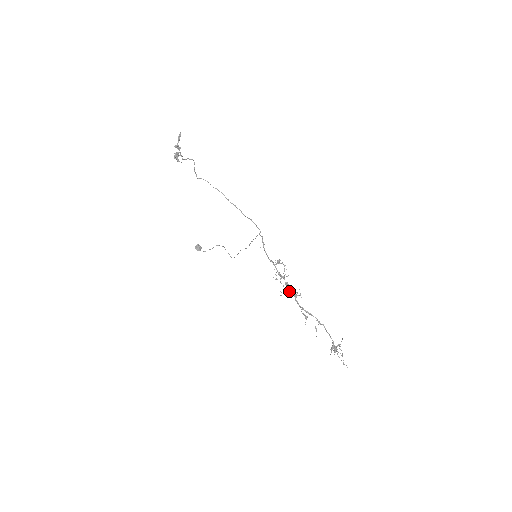
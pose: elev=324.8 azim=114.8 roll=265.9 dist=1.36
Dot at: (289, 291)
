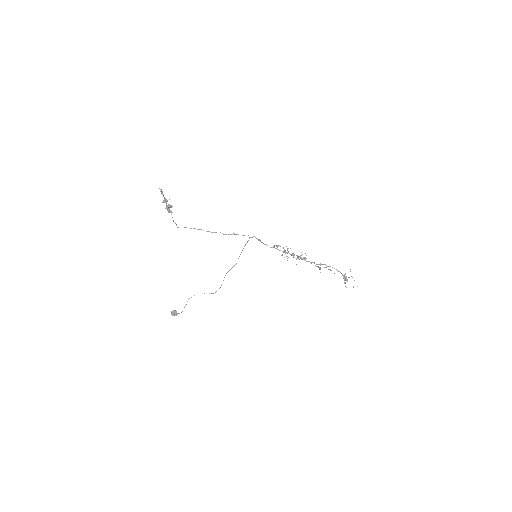
Dot at: occluded
